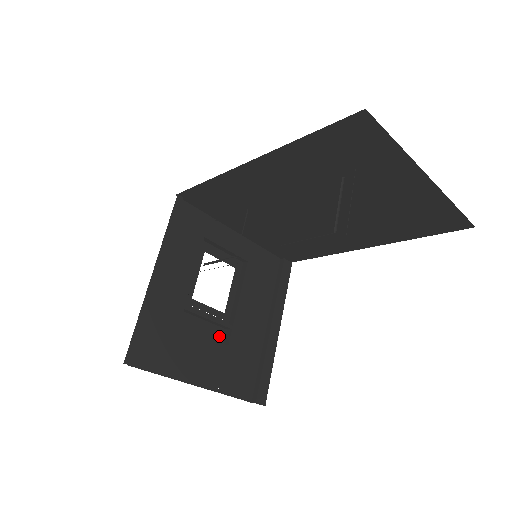
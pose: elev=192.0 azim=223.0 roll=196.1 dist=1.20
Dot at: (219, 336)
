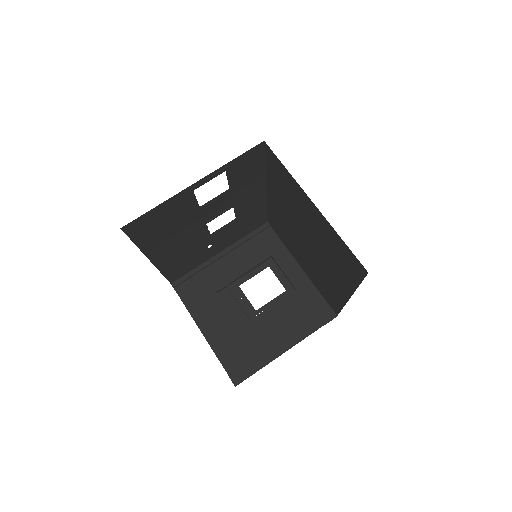
Dot at: (242, 321)
